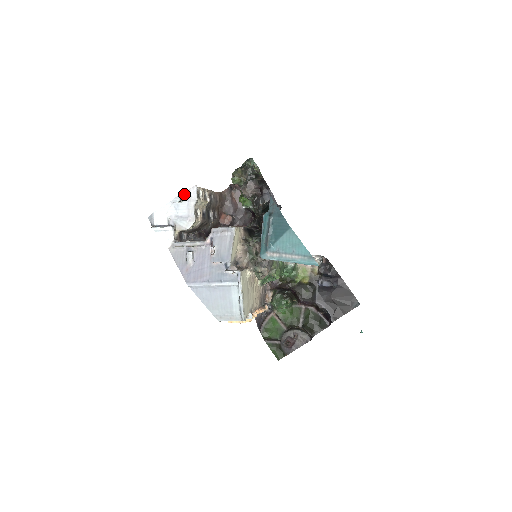
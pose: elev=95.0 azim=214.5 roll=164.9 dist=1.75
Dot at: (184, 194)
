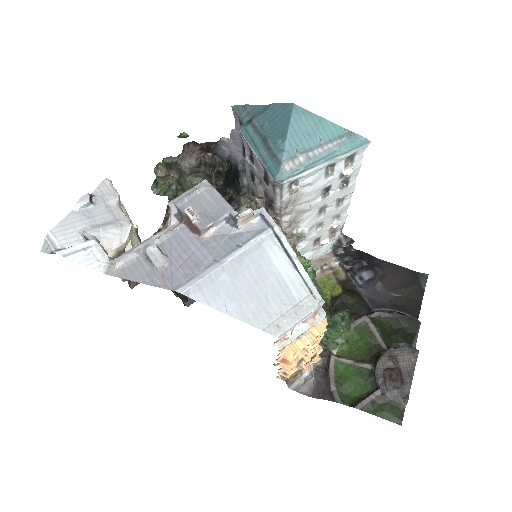
Dot at: (92, 195)
